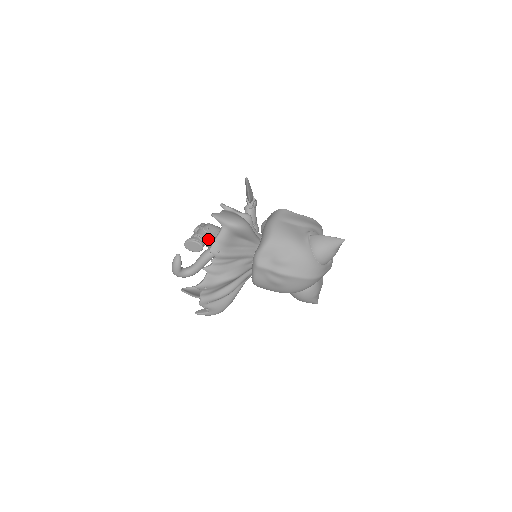
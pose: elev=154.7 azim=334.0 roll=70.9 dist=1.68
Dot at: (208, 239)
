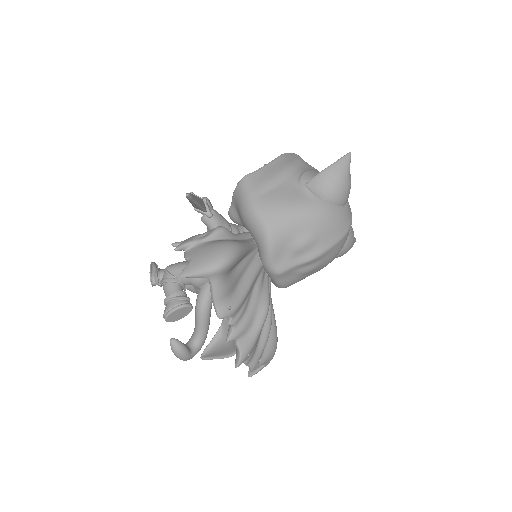
Dot at: occluded
